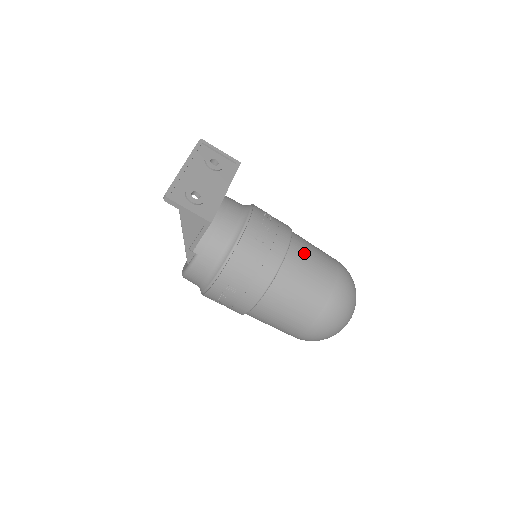
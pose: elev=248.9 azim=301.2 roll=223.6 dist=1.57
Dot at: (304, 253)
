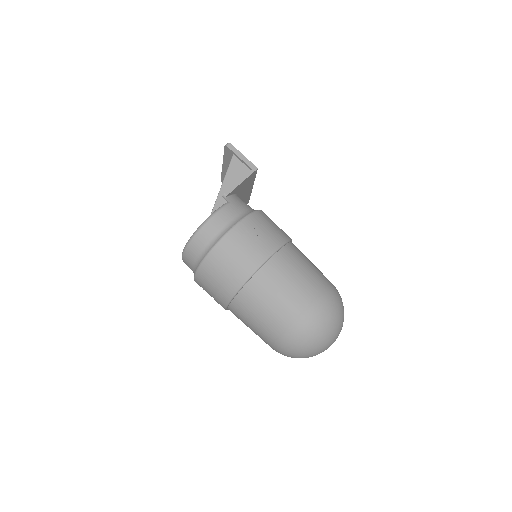
Dot at: occluded
